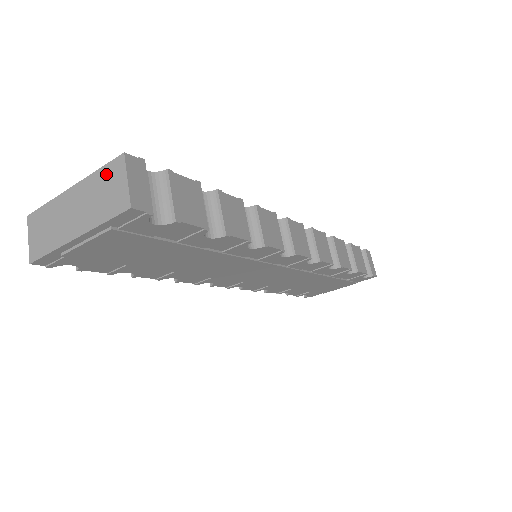
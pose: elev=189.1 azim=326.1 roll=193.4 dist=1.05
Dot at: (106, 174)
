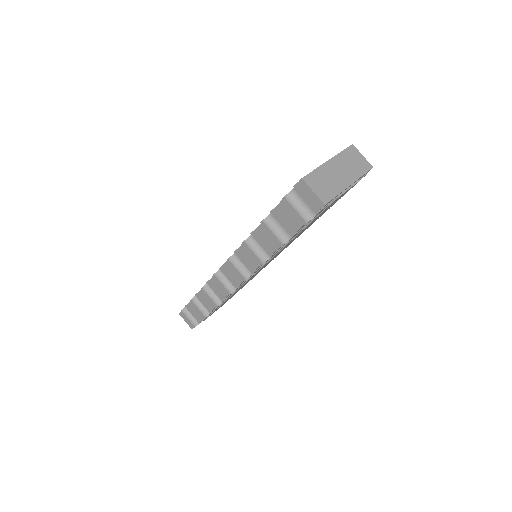
Dot at: (349, 153)
